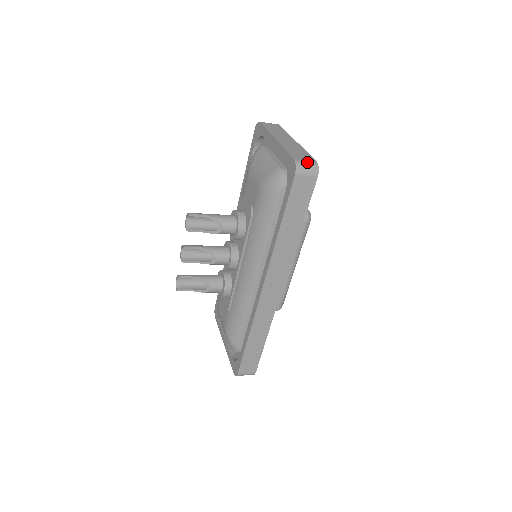
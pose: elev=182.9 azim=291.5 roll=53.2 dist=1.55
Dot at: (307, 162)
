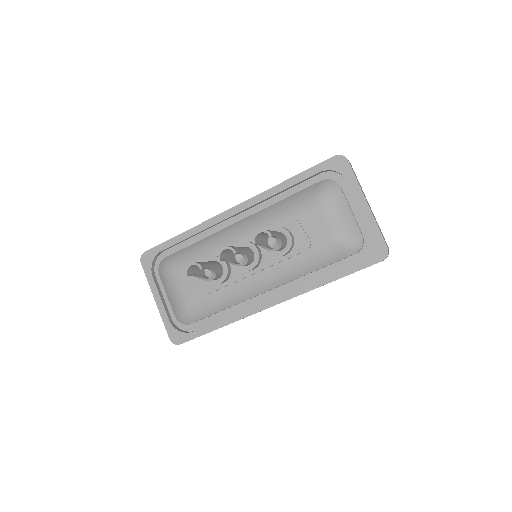
Dot at: occluded
